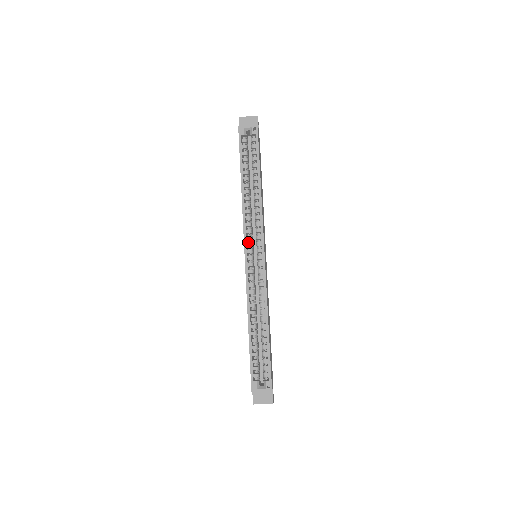
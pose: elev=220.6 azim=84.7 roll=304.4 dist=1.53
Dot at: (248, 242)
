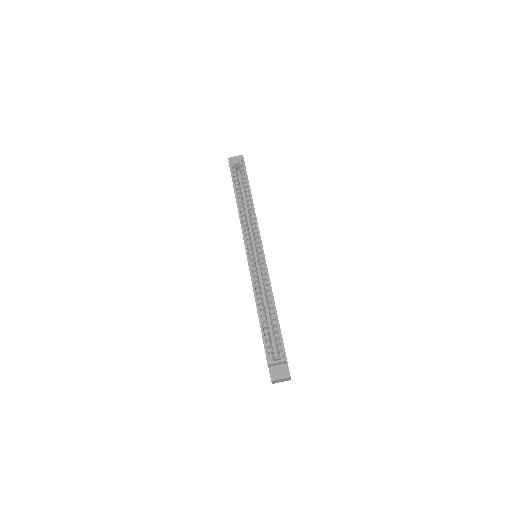
Dot at: occluded
